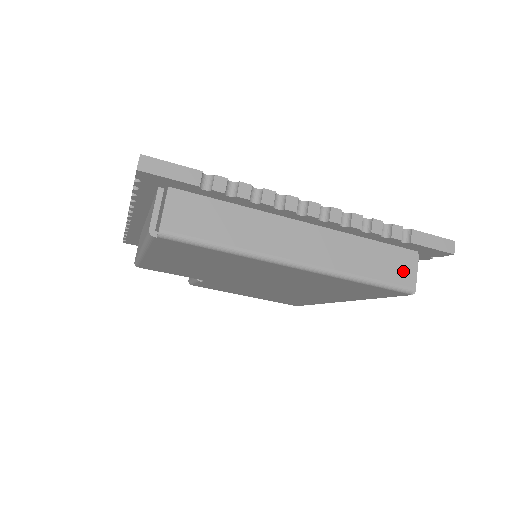
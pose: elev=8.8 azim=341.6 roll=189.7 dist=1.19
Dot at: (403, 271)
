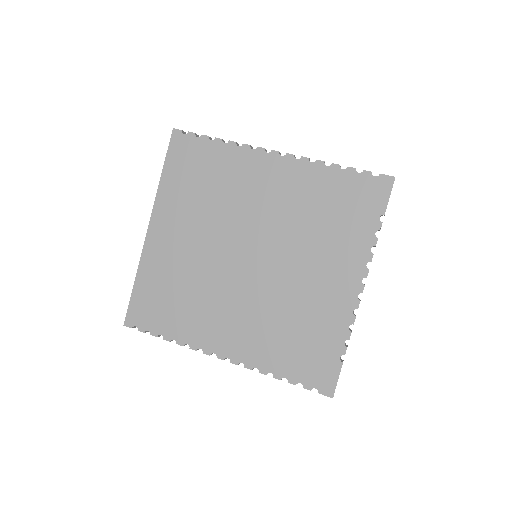
Dot at: occluded
